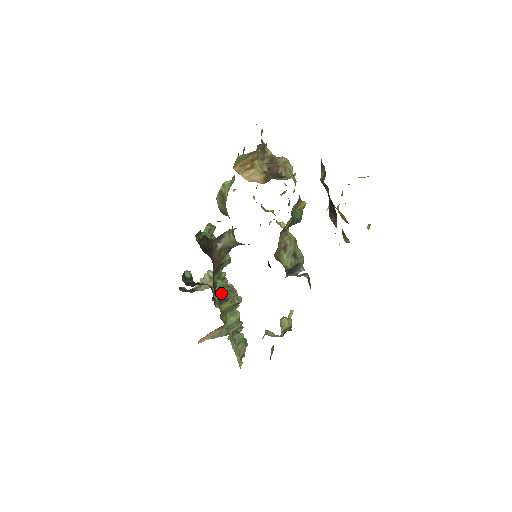
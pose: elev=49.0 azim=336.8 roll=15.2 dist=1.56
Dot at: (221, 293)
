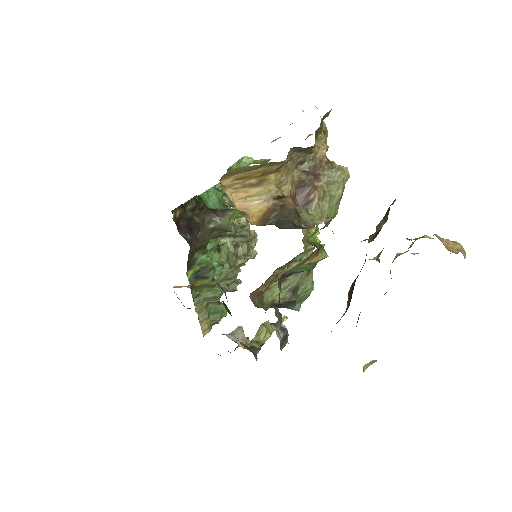
Dot at: (202, 268)
